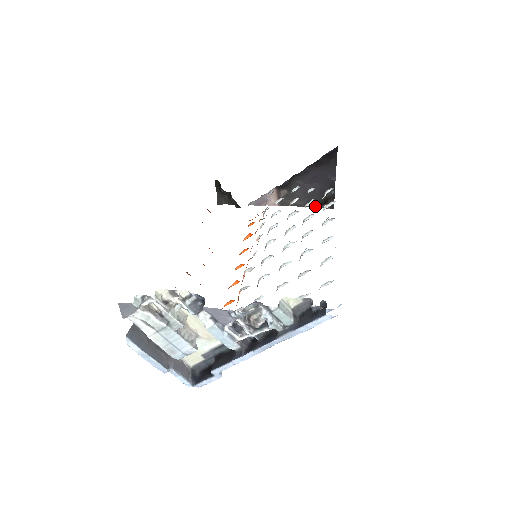
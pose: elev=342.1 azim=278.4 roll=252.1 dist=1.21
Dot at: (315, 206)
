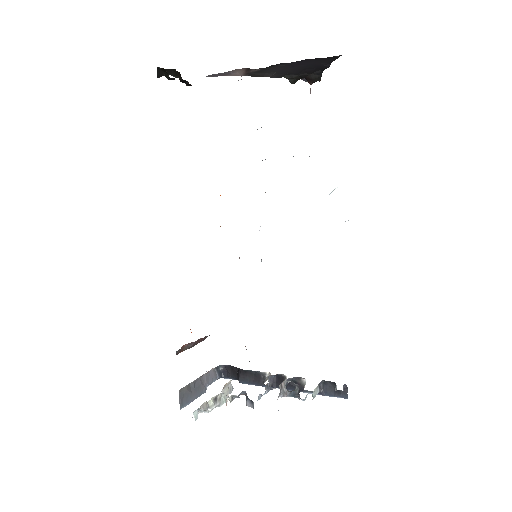
Dot at: (293, 80)
